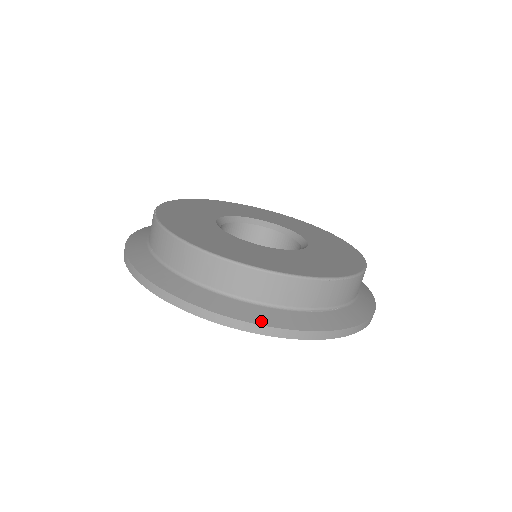
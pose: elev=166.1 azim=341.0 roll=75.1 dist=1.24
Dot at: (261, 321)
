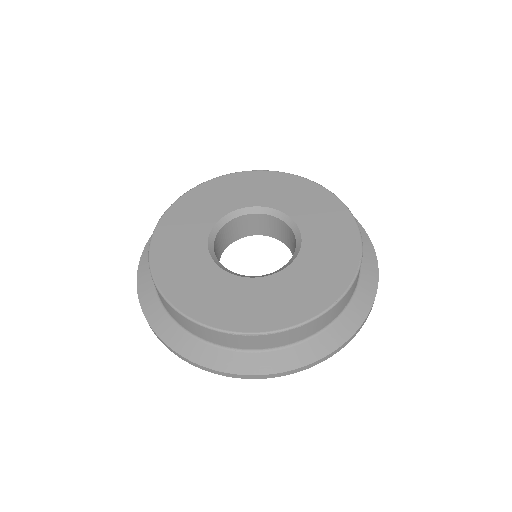
Dot at: (180, 350)
